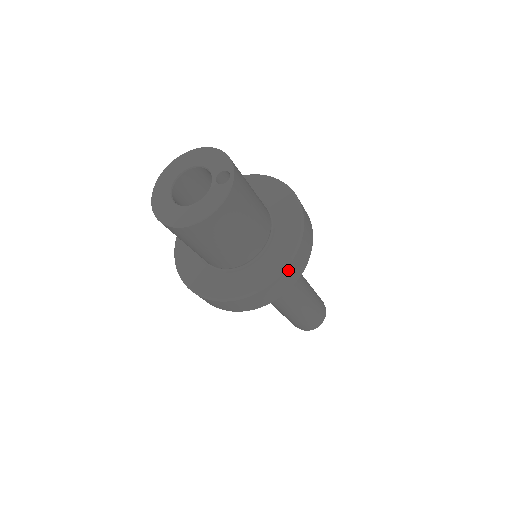
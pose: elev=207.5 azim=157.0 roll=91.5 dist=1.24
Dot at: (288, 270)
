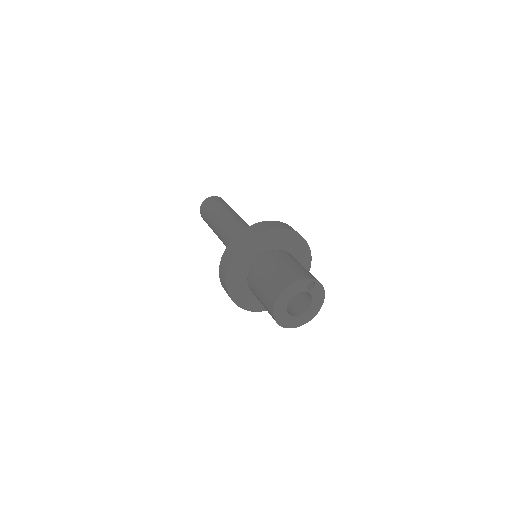
Dot at: (309, 249)
